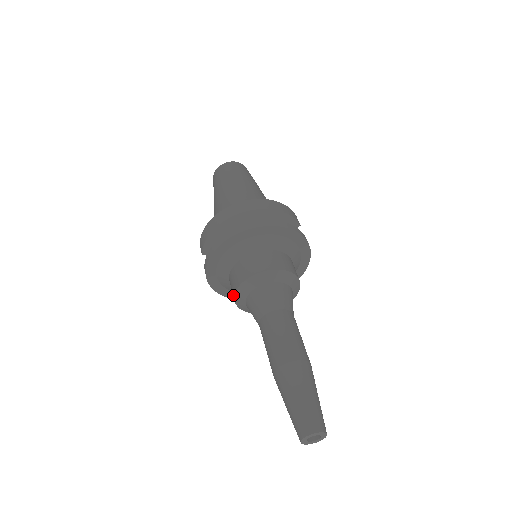
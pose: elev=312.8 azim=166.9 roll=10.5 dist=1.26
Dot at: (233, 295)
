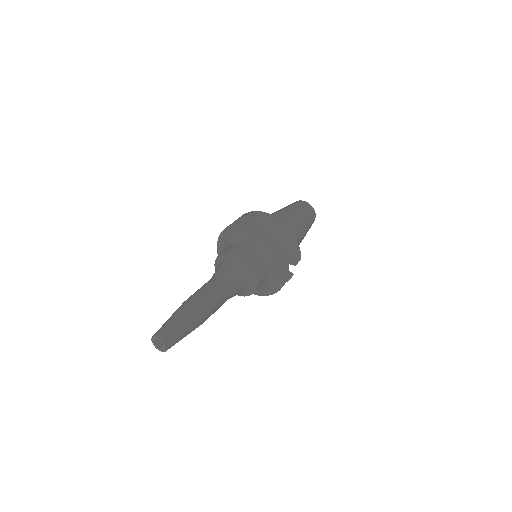
Dot at: (218, 256)
